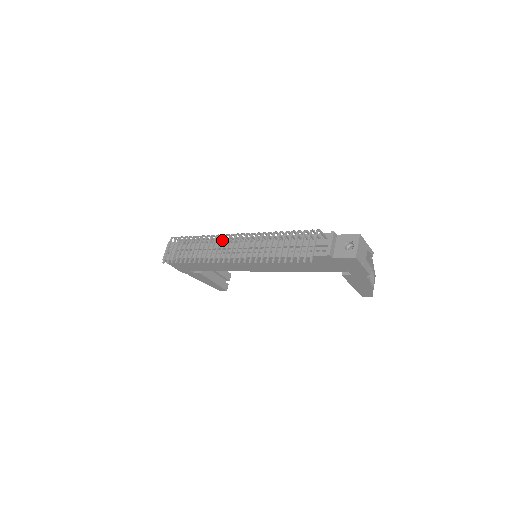
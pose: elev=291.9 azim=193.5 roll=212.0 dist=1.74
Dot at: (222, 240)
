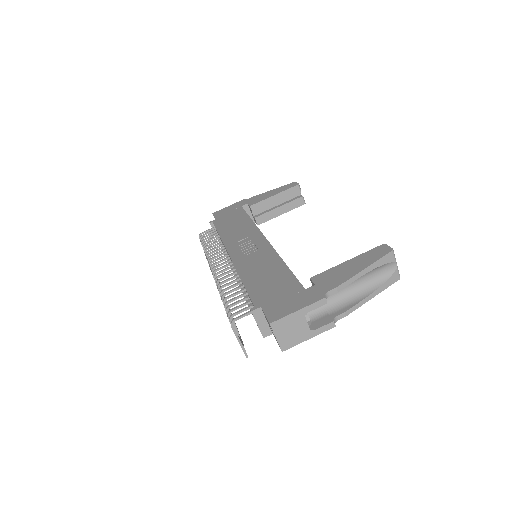
Dot at: (223, 244)
